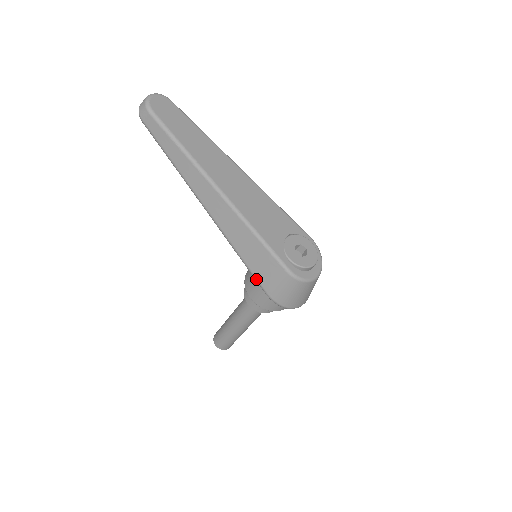
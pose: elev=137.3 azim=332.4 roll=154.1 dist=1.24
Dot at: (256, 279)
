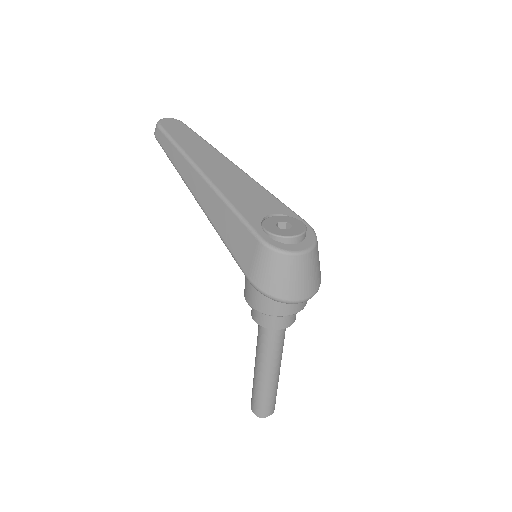
Dot at: (237, 262)
